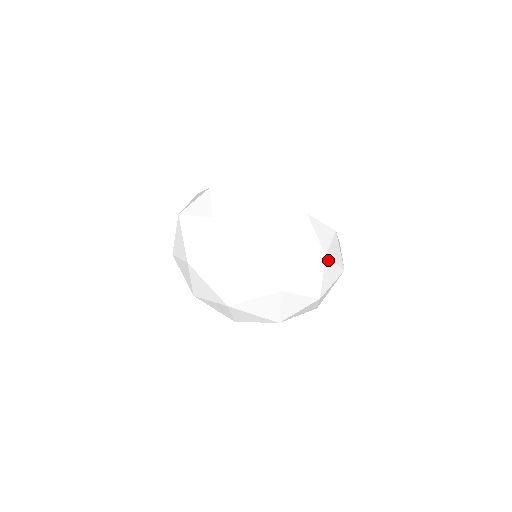
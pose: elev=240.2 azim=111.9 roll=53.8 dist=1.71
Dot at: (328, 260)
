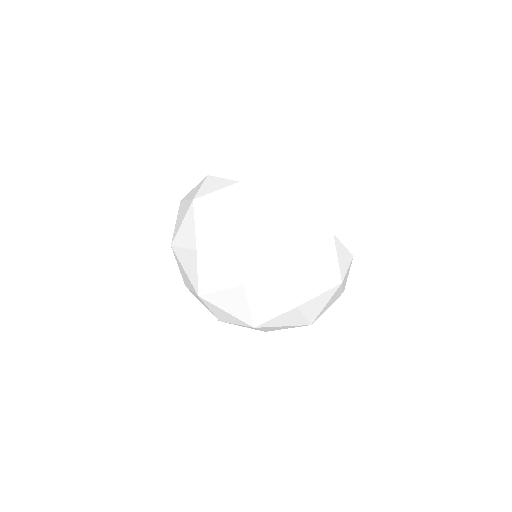
Dot at: (308, 261)
